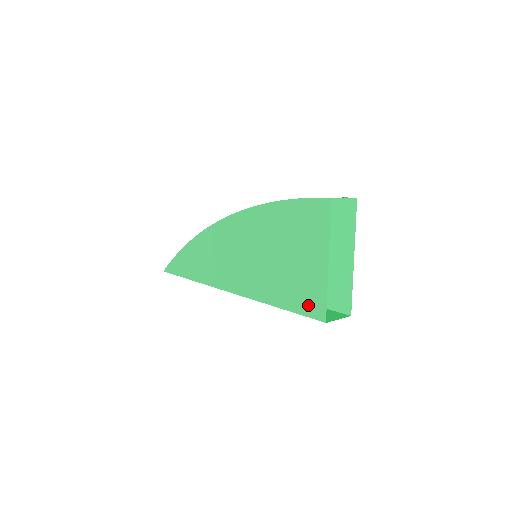
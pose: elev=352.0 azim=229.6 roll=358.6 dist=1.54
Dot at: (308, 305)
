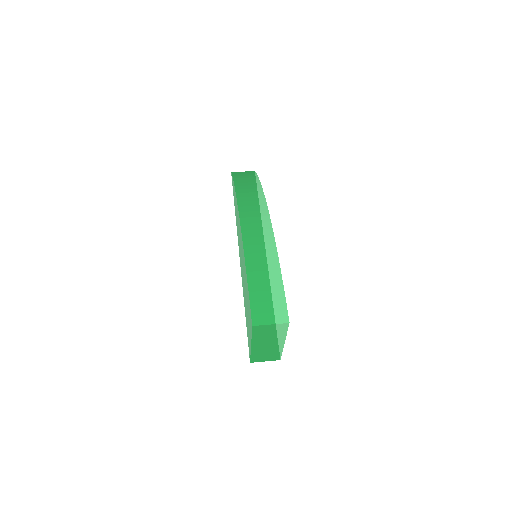
Dot at: (248, 341)
